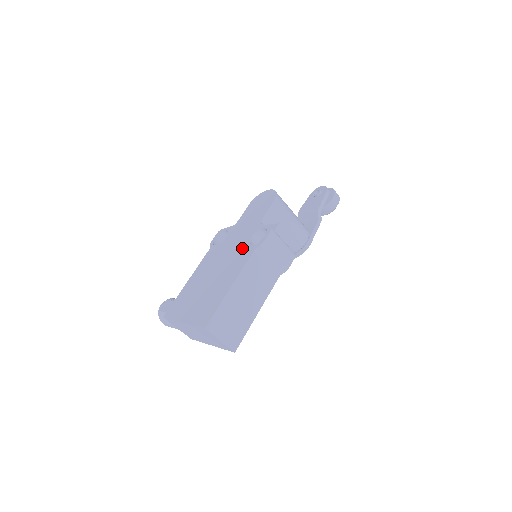
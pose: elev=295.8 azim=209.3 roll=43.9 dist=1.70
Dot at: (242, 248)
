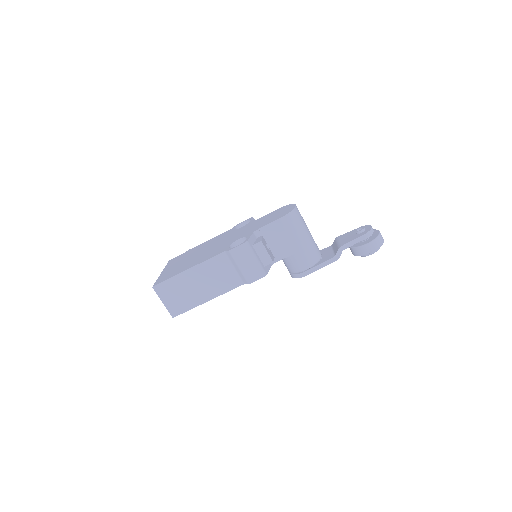
Dot at: (227, 244)
